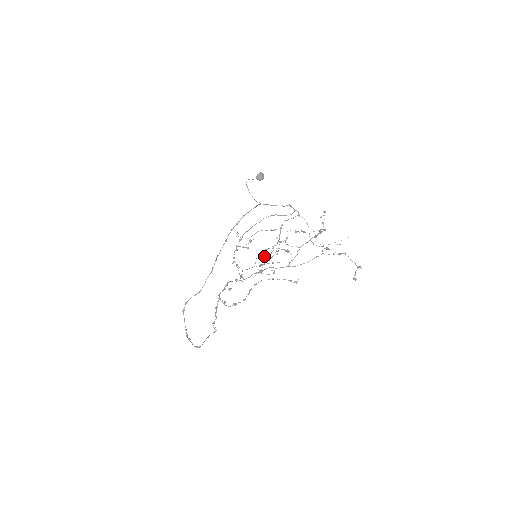
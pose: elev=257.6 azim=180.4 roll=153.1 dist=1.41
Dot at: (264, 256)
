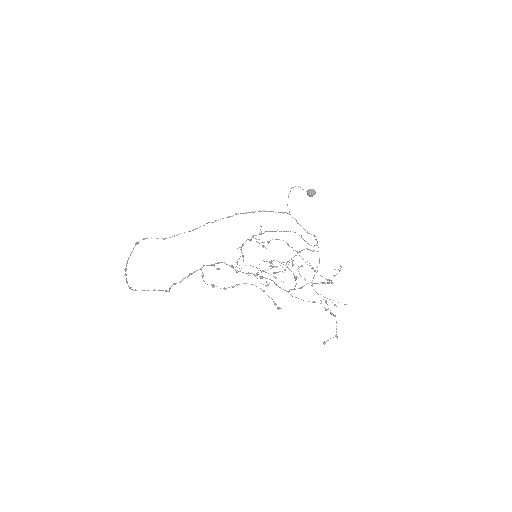
Dot at: (272, 266)
